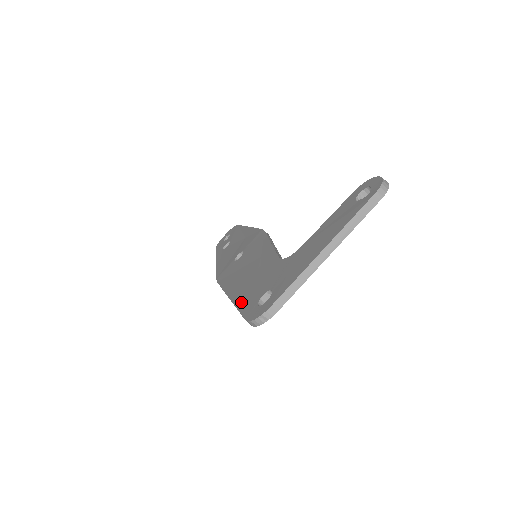
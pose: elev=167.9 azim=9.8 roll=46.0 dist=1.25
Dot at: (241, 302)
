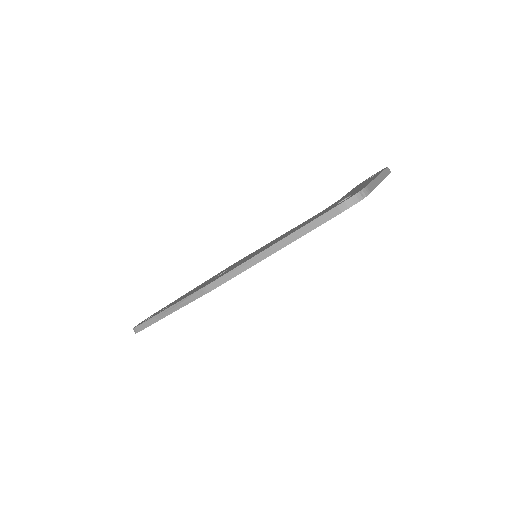
Dot at: (304, 225)
